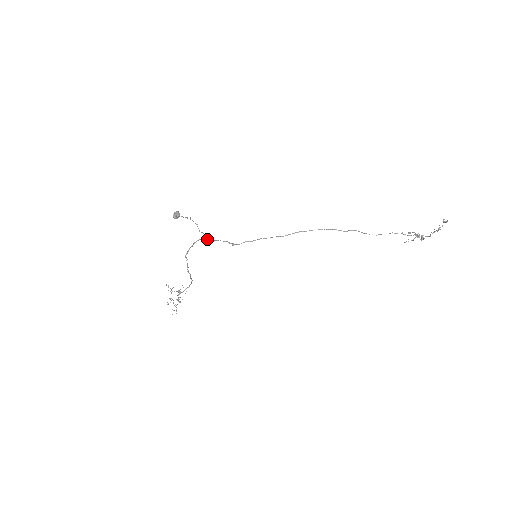
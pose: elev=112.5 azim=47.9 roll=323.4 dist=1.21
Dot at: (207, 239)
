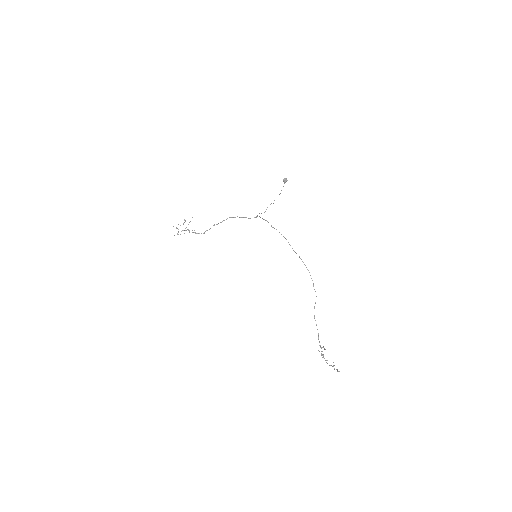
Dot at: (260, 217)
